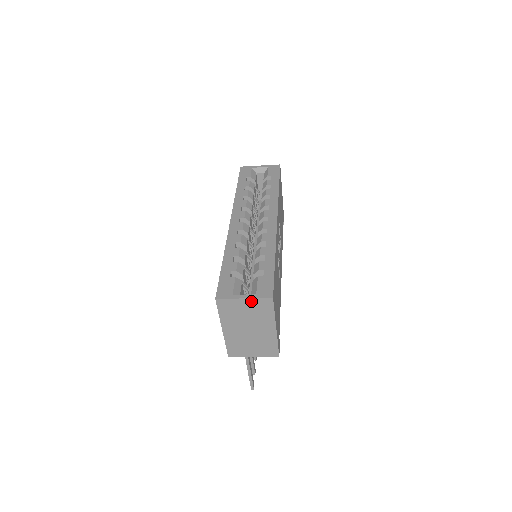
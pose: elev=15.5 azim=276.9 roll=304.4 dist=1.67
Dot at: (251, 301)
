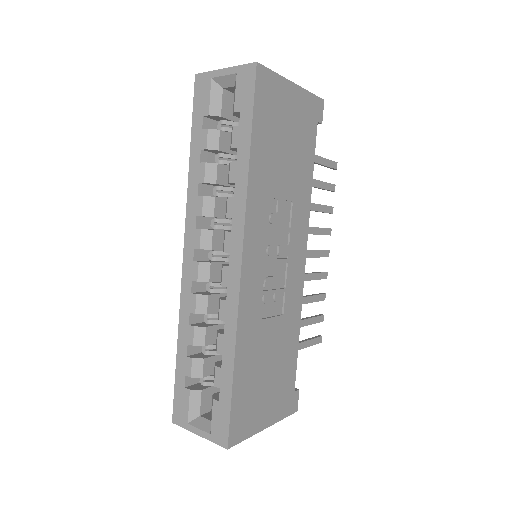
Dot at: (209, 436)
